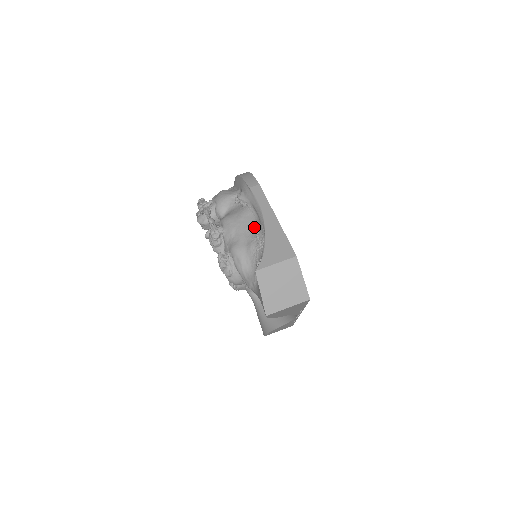
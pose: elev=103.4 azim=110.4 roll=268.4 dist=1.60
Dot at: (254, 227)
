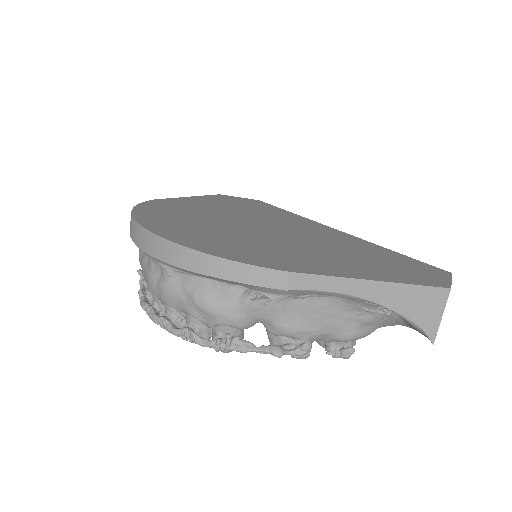
Dot at: (343, 305)
